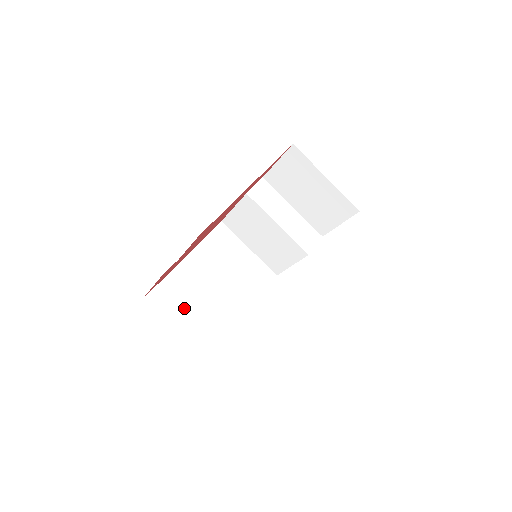
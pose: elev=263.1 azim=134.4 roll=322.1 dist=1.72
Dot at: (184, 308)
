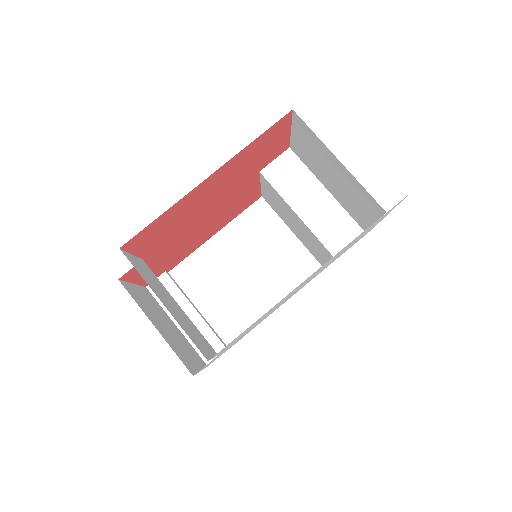
Dot at: (196, 299)
